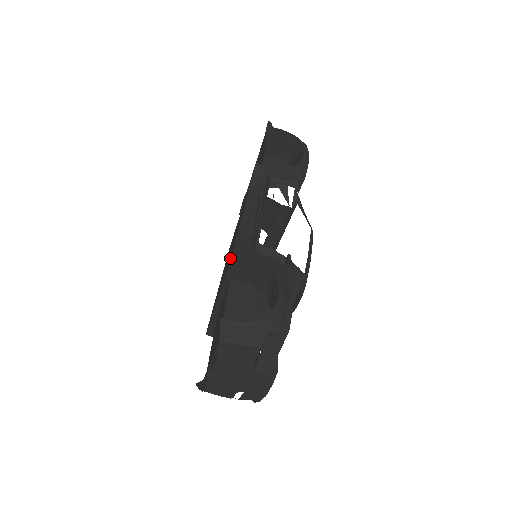
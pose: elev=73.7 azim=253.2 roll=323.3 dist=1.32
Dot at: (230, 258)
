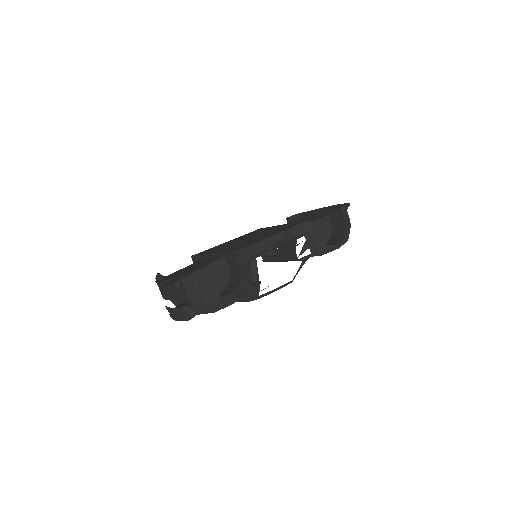
Dot at: (234, 250)
